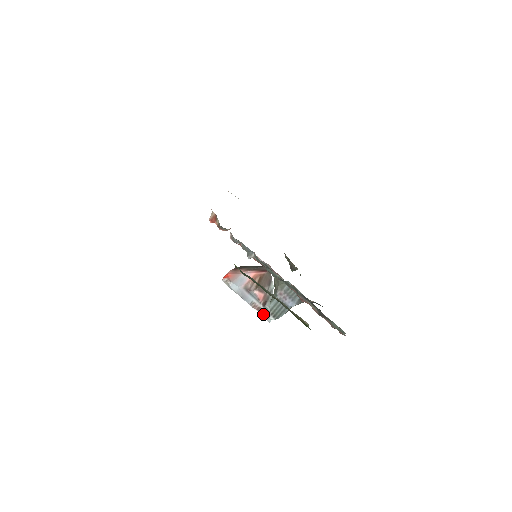
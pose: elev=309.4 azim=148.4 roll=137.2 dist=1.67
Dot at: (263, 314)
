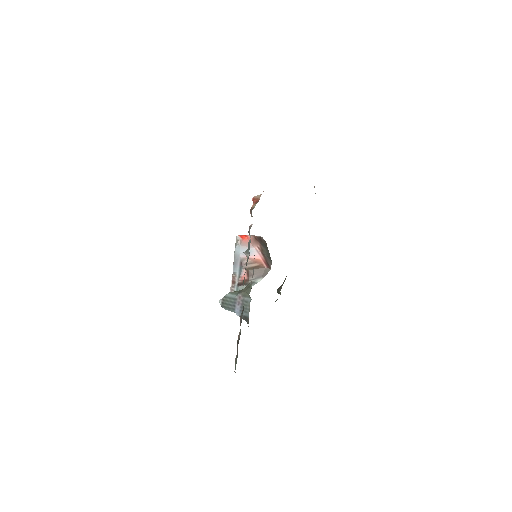
Dot at: (232, 288)
